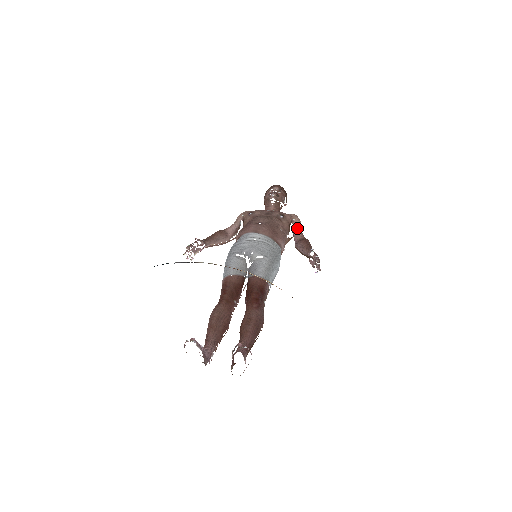
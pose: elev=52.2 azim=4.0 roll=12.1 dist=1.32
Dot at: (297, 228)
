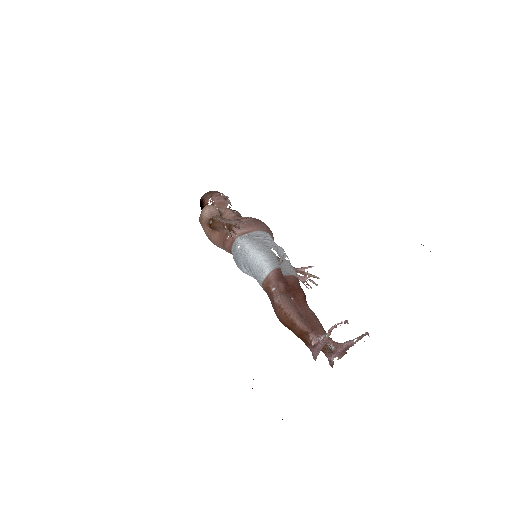
Dot at: occluded
